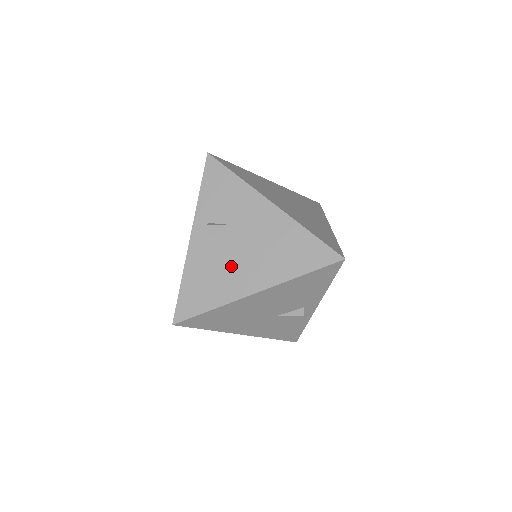
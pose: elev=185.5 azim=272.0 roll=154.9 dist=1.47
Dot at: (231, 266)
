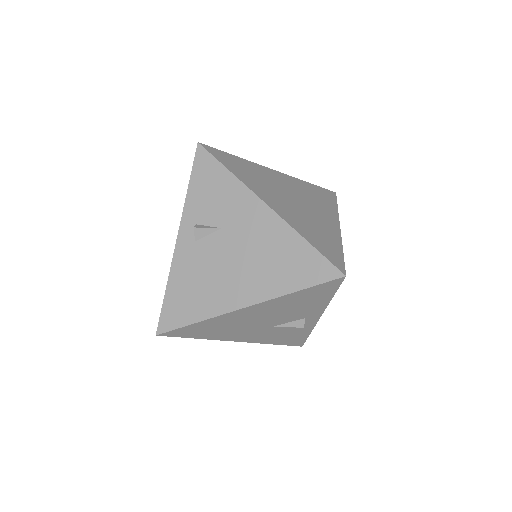
Dot at: (219, 275)
